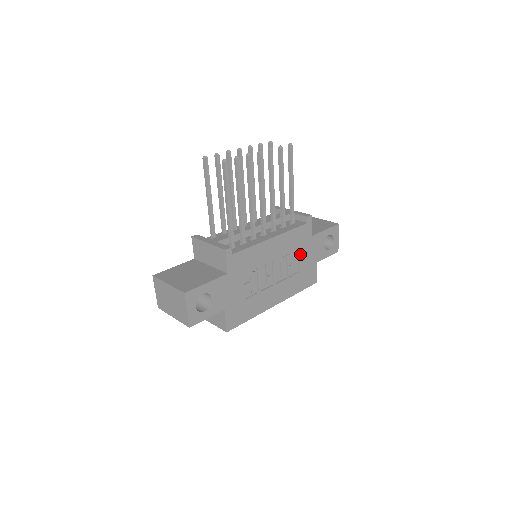
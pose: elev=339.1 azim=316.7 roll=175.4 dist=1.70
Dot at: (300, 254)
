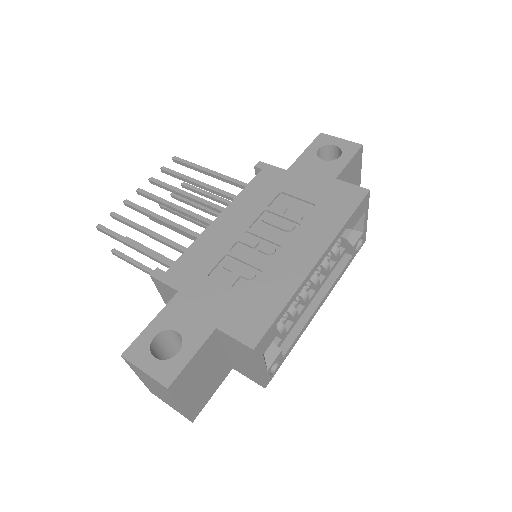
Dot at: (290, 194)
